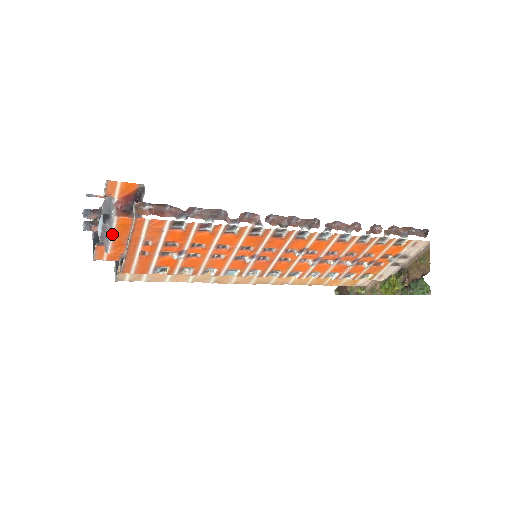
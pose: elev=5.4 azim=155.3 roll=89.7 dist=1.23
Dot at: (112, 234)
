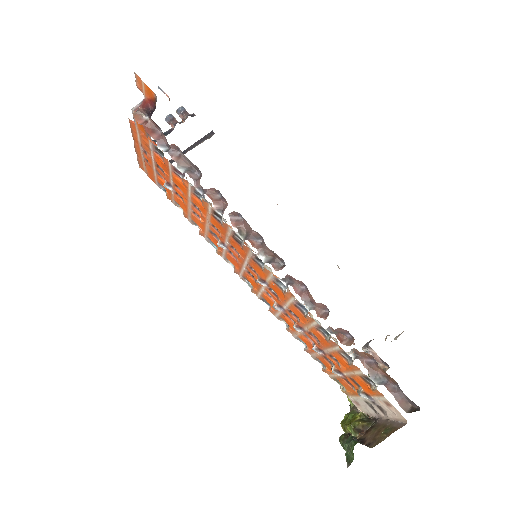
Dot at: occluded
